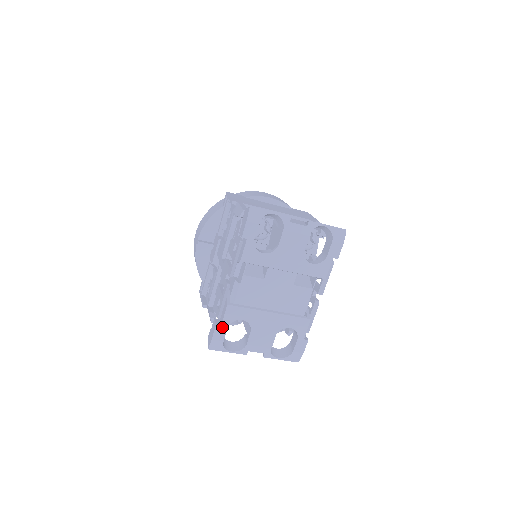
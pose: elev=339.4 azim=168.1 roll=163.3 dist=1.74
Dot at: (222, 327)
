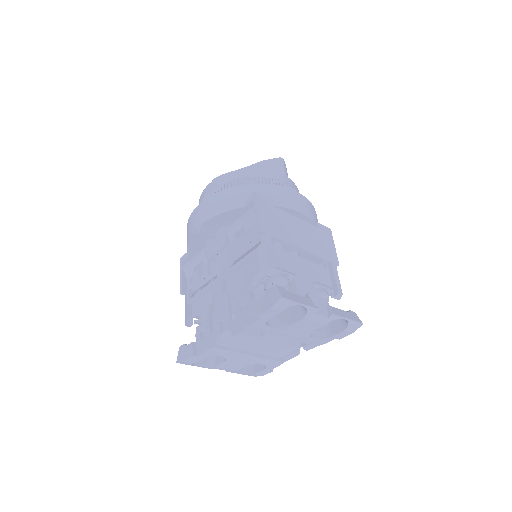
Dot at: (198, 357)
